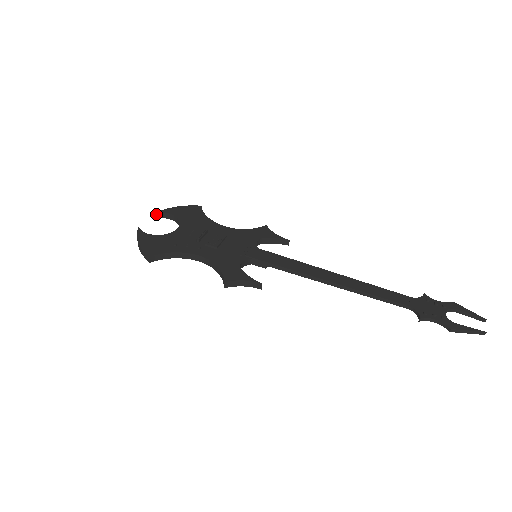
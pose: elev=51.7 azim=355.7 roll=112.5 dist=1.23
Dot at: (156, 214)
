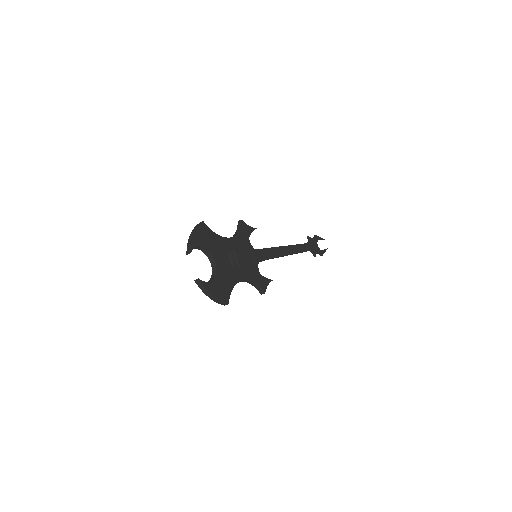
Dot at: occluded
